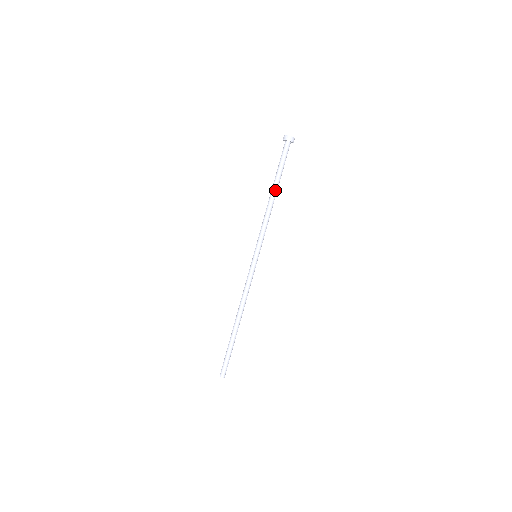
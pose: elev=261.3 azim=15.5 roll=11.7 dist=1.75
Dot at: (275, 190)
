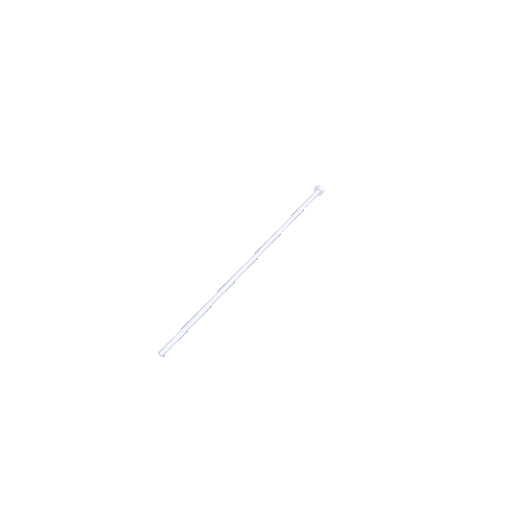
Dot at: (293, 215)
